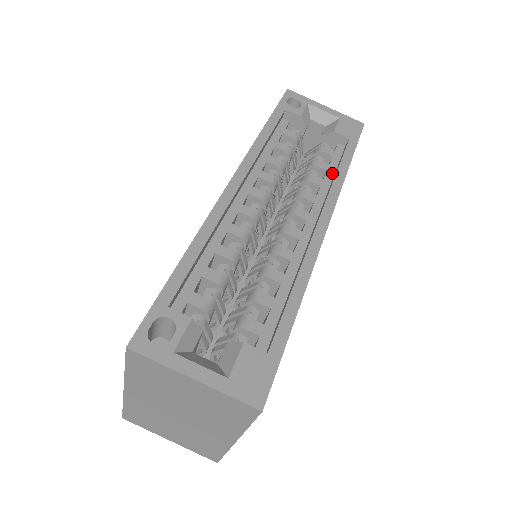
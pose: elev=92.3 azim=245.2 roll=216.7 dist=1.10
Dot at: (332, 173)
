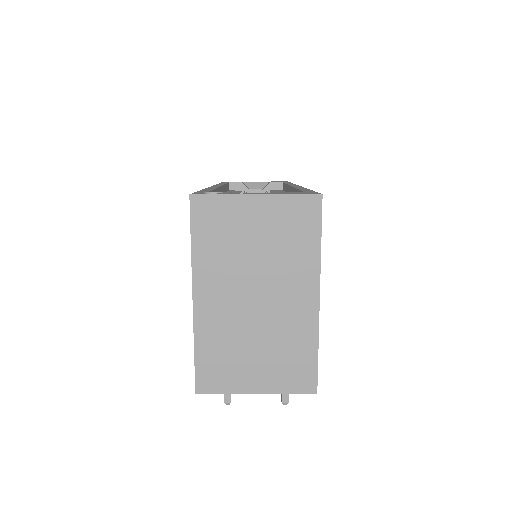
Dot at: occluded
